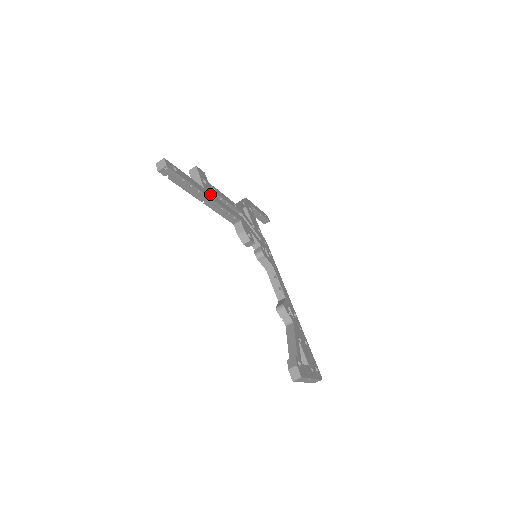
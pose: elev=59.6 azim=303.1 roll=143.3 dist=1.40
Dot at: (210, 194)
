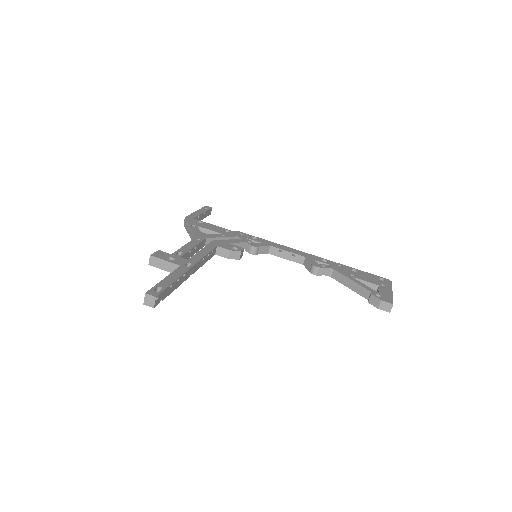
Dot at: (187, 263)
